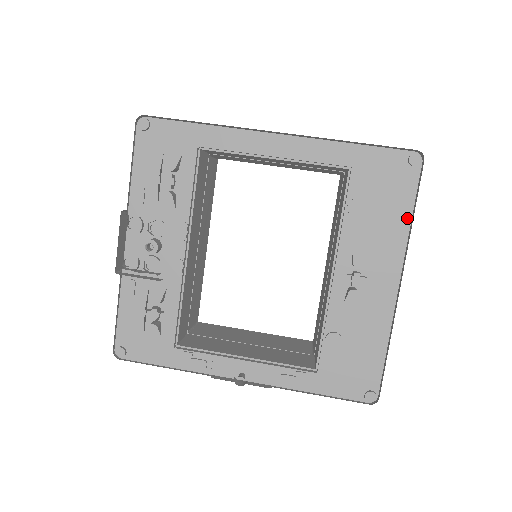
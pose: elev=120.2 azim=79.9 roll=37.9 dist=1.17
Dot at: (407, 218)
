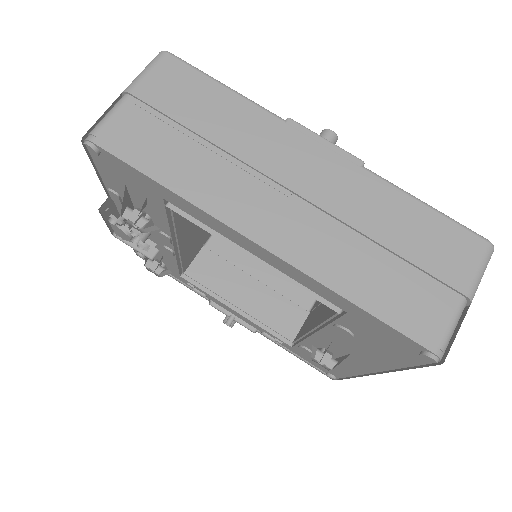
Dot at: (399, 365)
